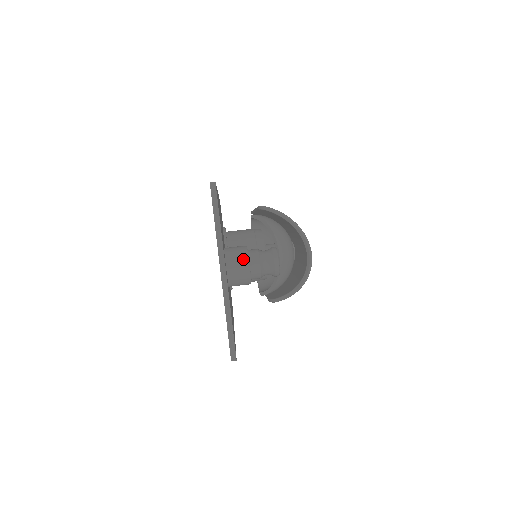
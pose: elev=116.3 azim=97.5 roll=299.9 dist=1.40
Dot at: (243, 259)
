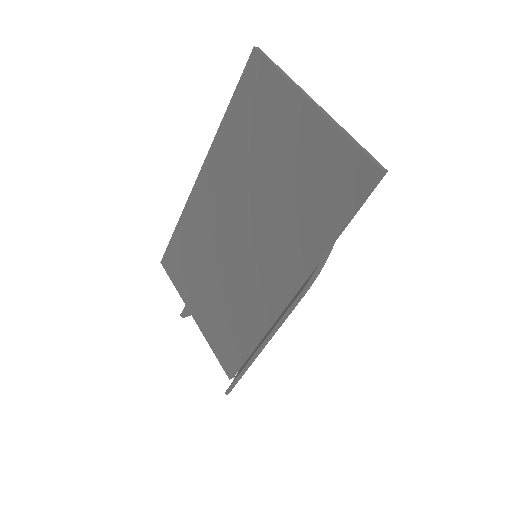
Dot at: occluded
